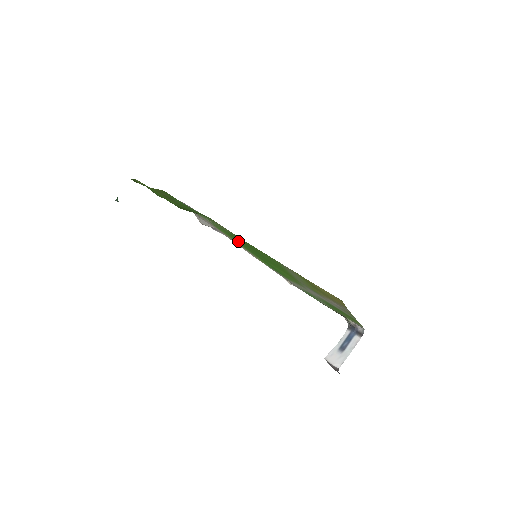
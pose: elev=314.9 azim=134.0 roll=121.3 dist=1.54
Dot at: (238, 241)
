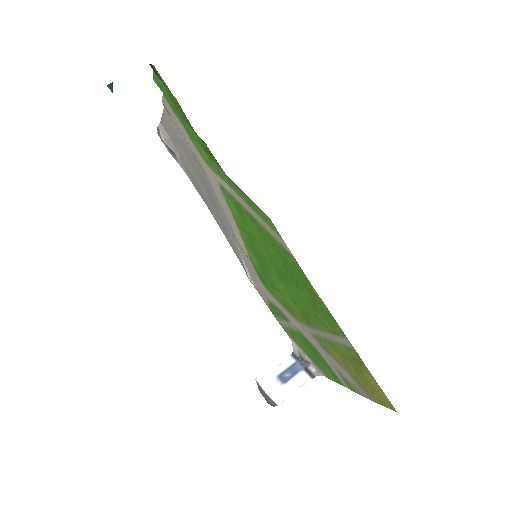
Dot at: (254, 236)
